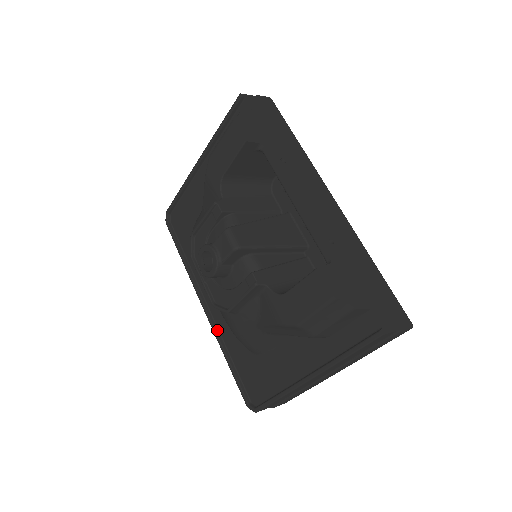
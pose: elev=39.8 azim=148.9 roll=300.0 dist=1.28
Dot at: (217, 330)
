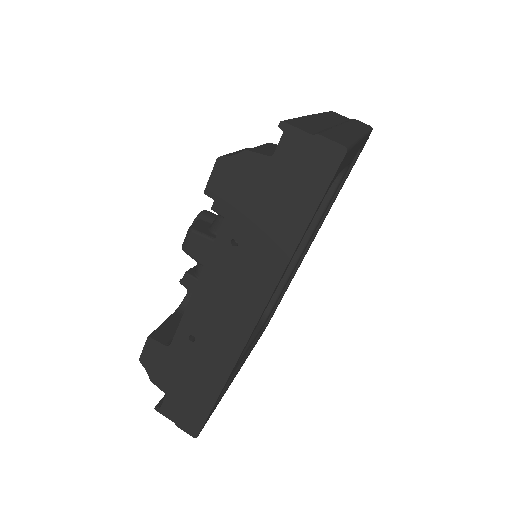
Dot at: occluded
